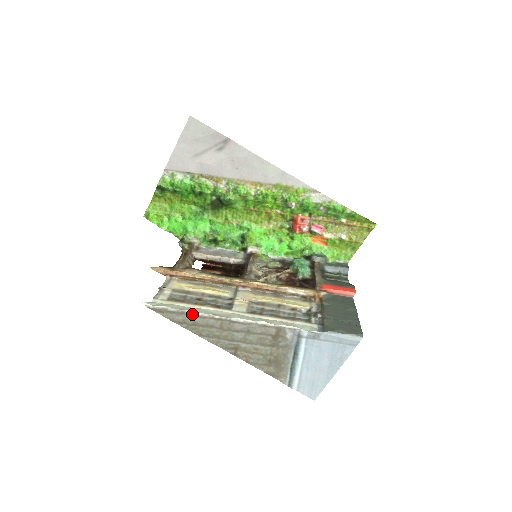
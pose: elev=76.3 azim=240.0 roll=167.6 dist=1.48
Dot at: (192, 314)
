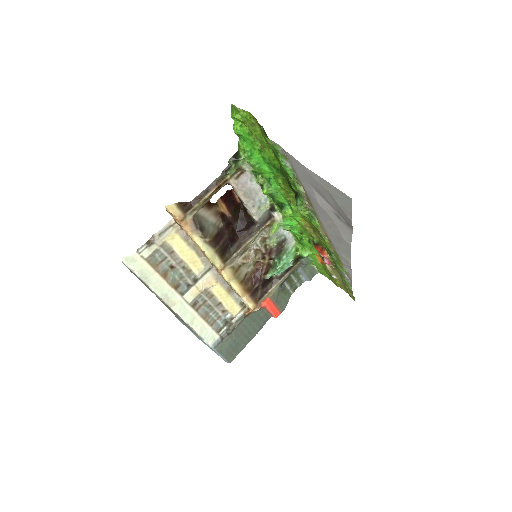
Dot at: (150, 289)
